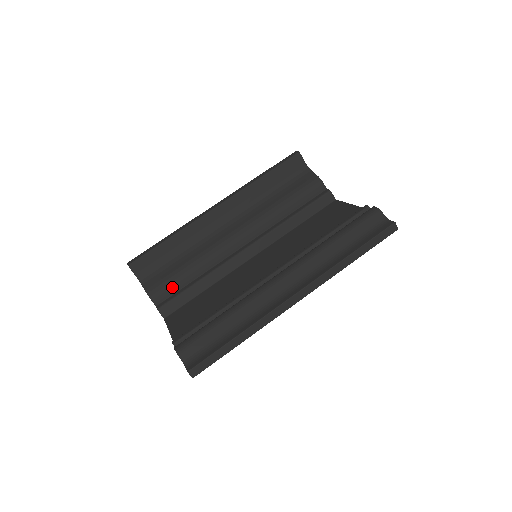
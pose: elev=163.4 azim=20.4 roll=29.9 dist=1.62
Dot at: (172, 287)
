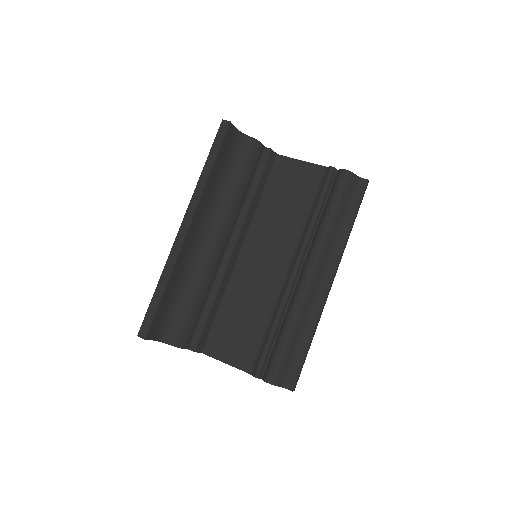
Dot at: (193, 325)
